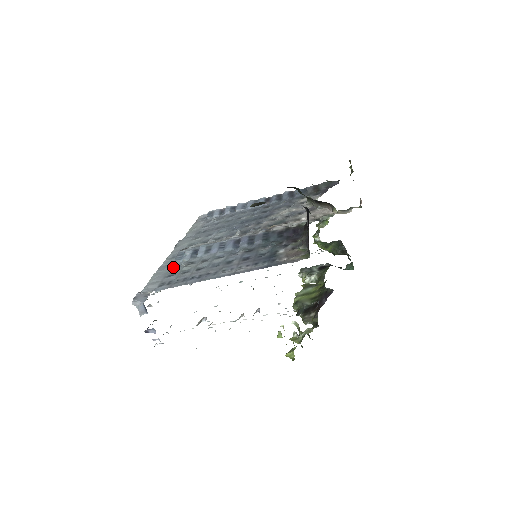
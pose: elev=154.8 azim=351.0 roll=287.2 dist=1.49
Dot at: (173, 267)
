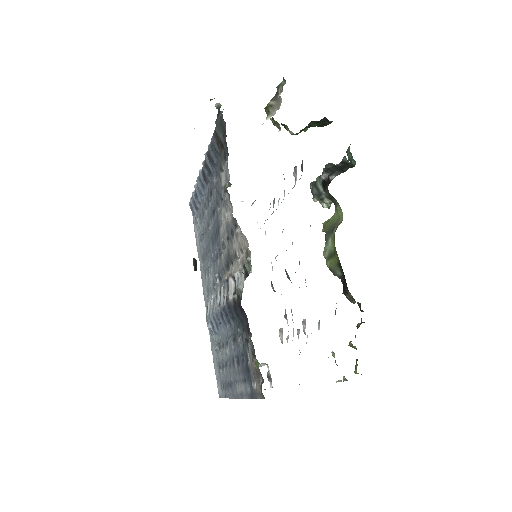
Dot at: (215, 349)
